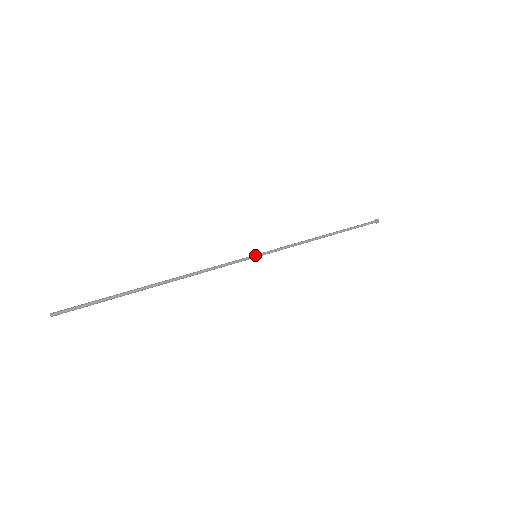
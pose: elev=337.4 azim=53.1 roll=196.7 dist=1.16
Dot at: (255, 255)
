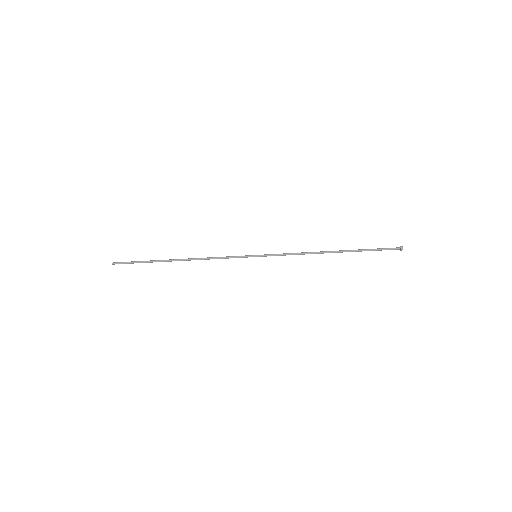
Dot at: (255, 255)
